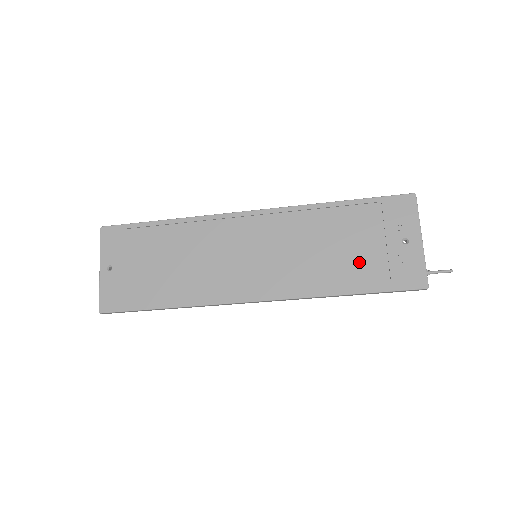
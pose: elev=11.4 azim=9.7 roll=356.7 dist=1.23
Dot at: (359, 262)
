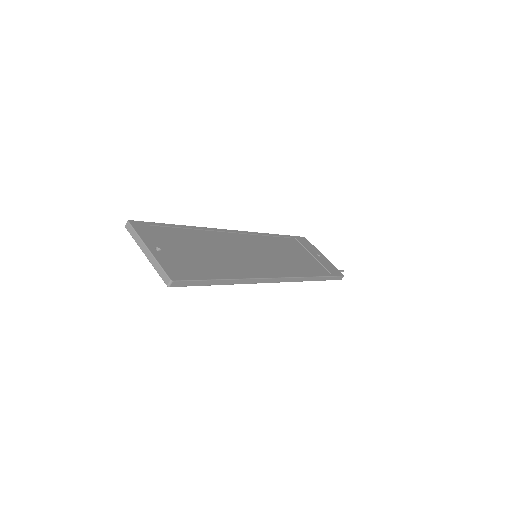
Dot at: (309, 263)
